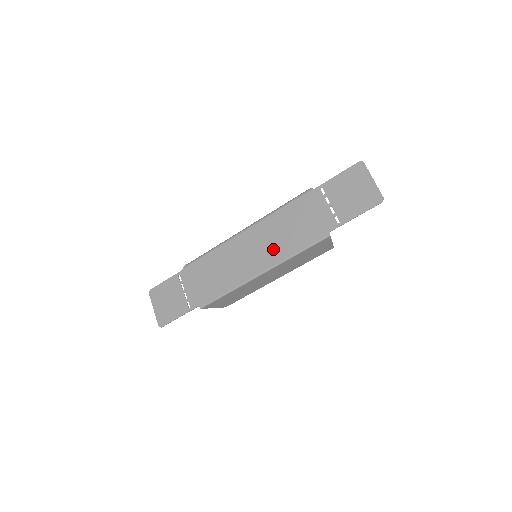
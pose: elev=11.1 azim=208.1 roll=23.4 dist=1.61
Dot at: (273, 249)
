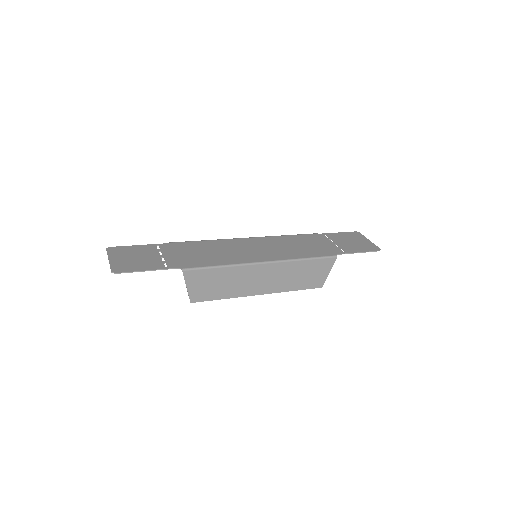
Dot at: (279, 252)
